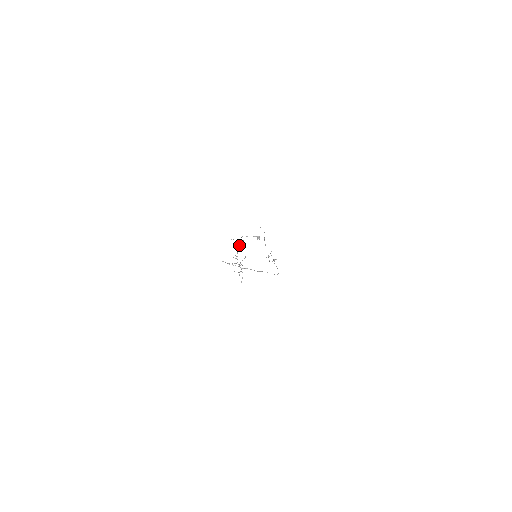
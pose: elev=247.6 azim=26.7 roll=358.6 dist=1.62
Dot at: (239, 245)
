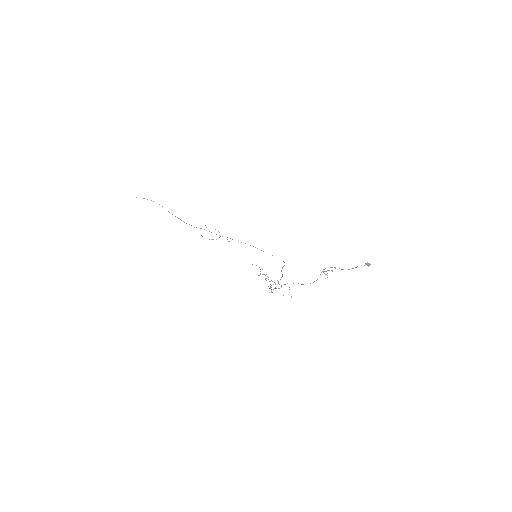
Dot at: occluded
